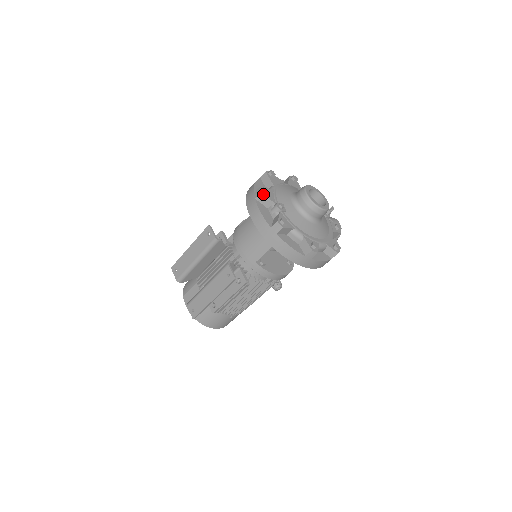
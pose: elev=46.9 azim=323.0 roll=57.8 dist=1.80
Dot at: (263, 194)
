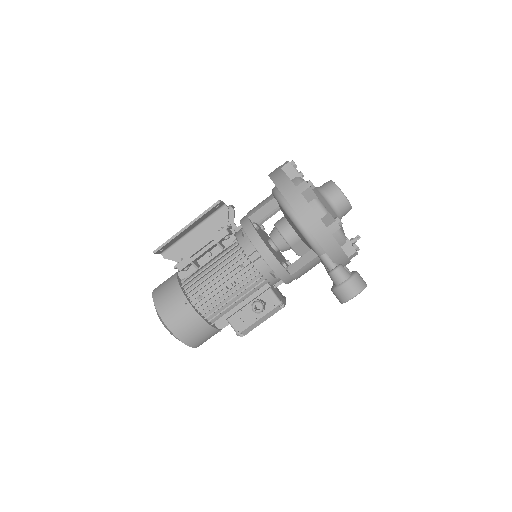
Dot at: occluded
